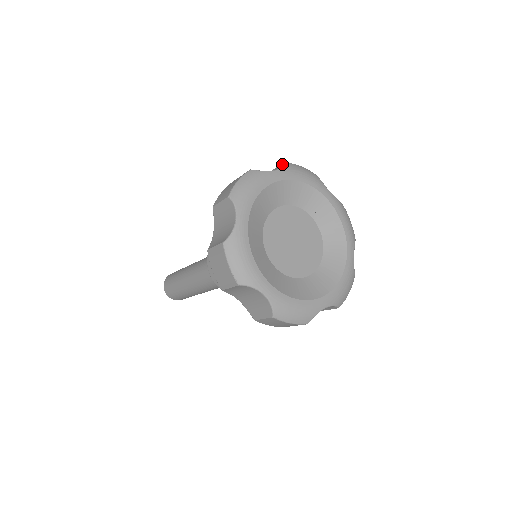
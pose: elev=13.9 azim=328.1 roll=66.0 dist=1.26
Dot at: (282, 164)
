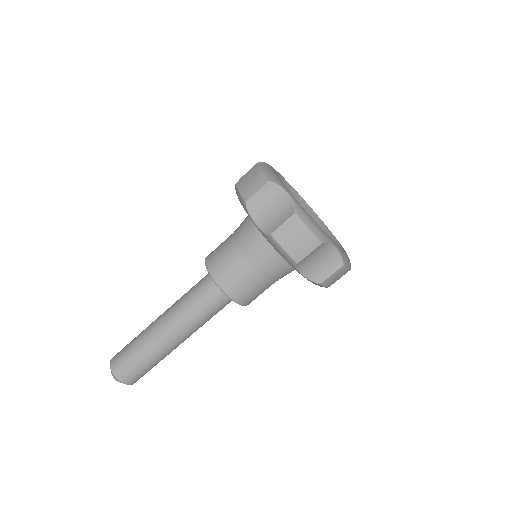
Dot at: occluded
